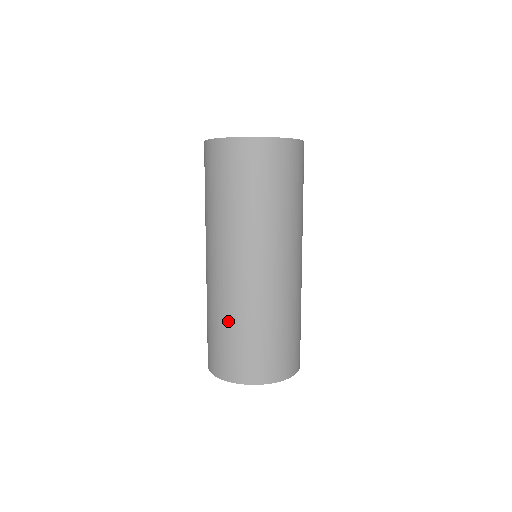
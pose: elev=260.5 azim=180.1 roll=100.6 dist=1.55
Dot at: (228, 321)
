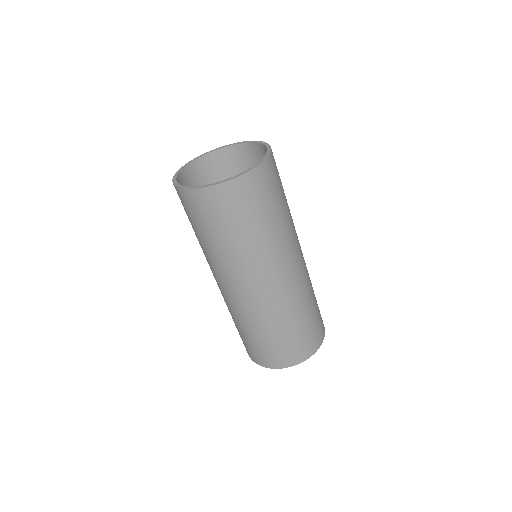
Dot at: (262, 330)
